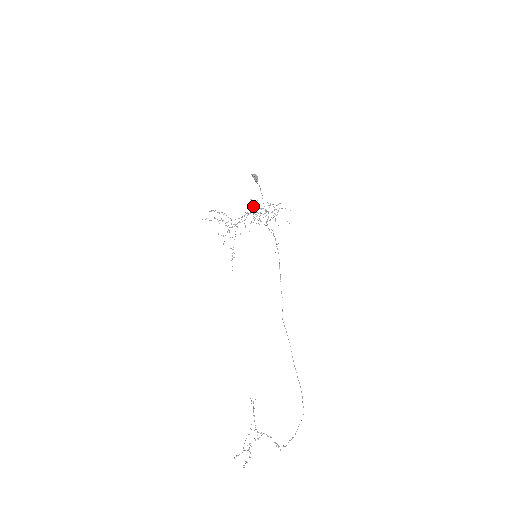
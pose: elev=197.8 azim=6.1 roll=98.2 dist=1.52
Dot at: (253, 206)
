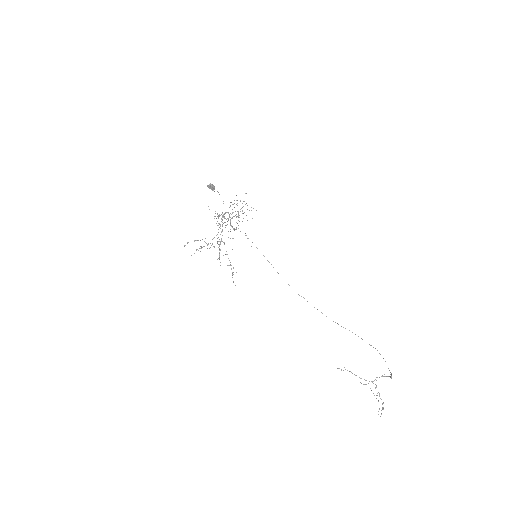
Dot at: occluded
